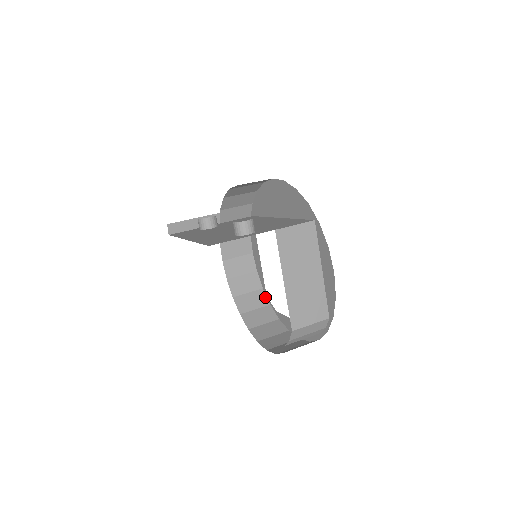
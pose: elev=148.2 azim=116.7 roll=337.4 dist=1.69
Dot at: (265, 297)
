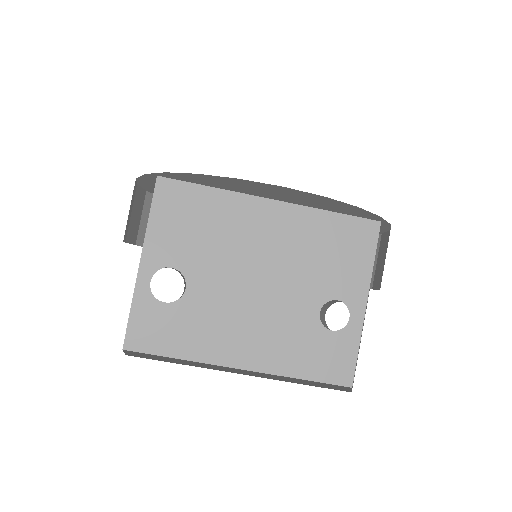
Dot at: occluded
